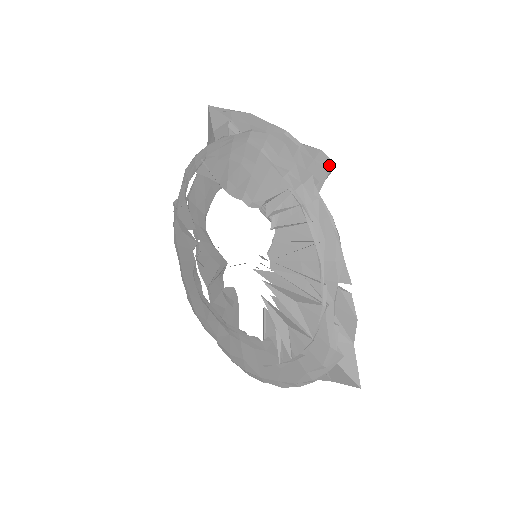
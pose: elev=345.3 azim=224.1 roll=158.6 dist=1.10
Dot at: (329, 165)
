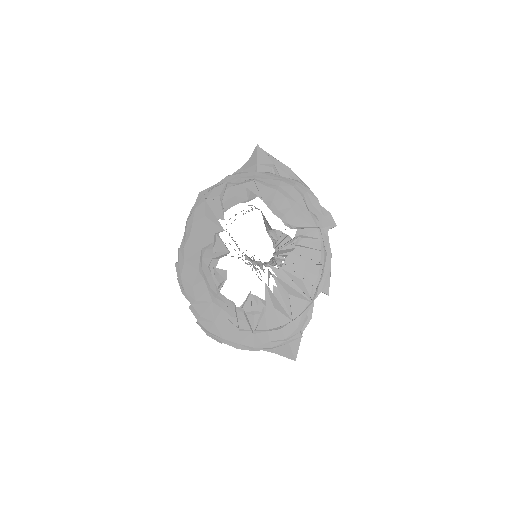
Dot at: (333, 224)
